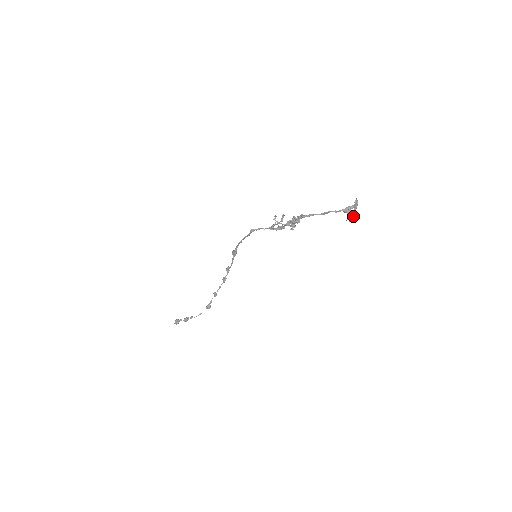
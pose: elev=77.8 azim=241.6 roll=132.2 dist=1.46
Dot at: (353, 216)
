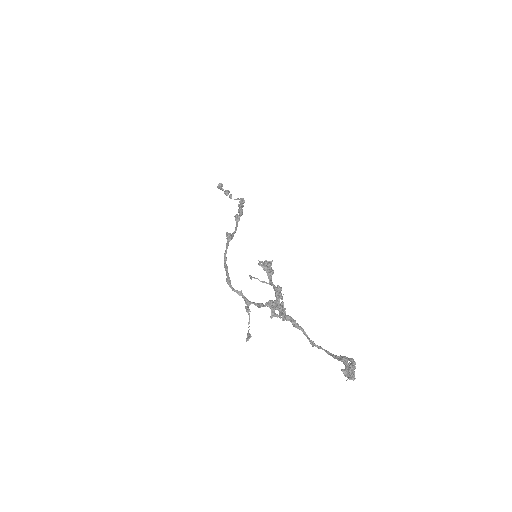
Dot at: (349, 373)
